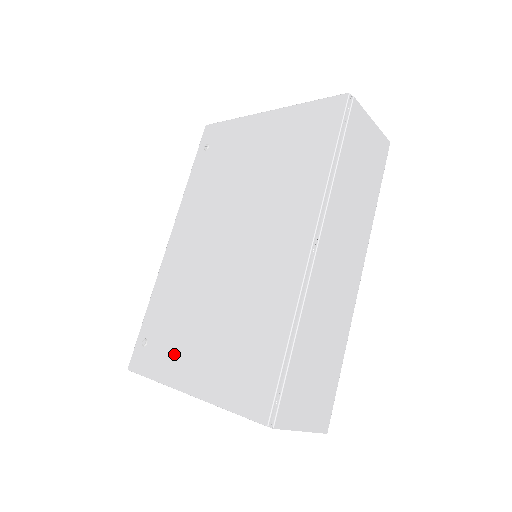
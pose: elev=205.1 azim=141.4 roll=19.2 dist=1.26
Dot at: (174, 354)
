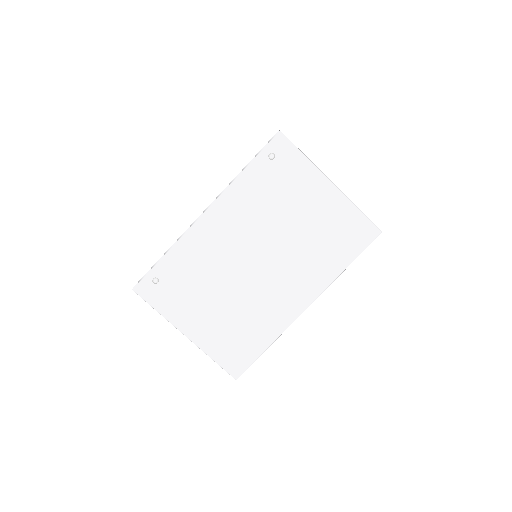
Dot at: (183, 306)
